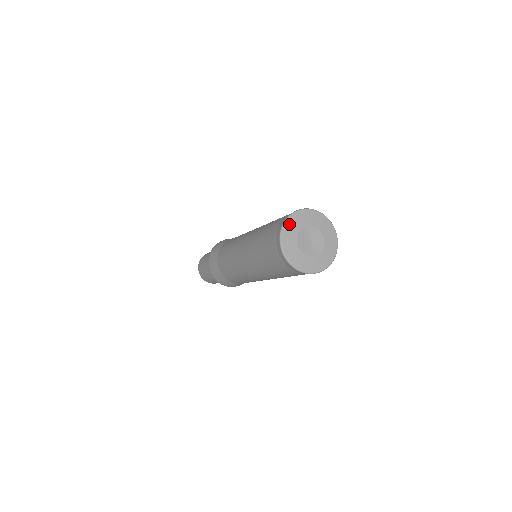
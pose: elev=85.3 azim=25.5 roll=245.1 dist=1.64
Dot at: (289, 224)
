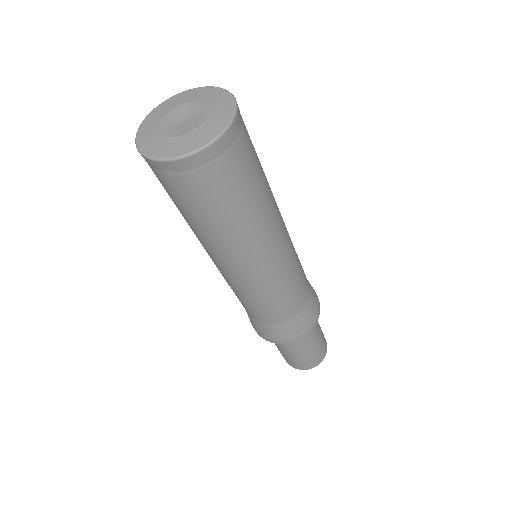
Dot at: (172, 100)
